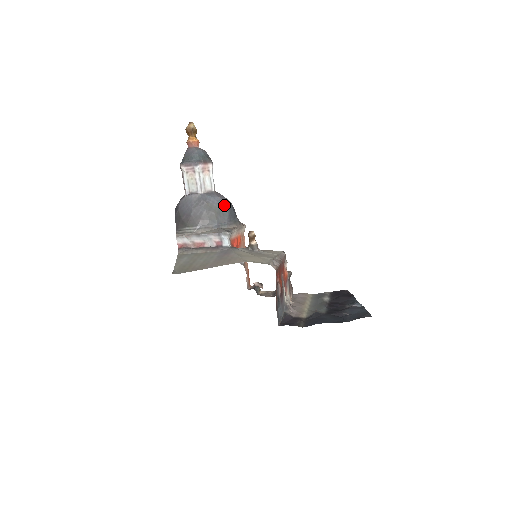
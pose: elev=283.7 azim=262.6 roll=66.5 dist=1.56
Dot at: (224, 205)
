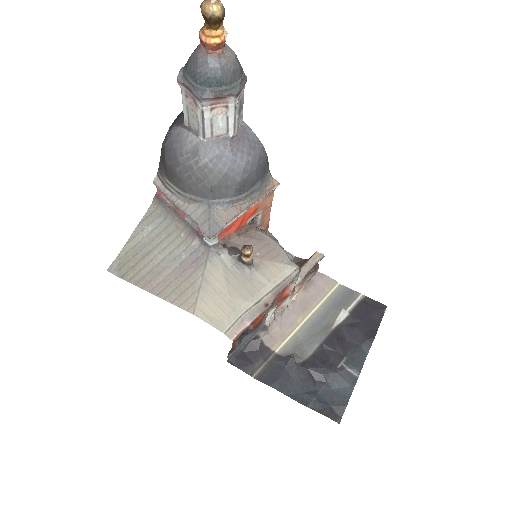
Dot at: (235, 172)
